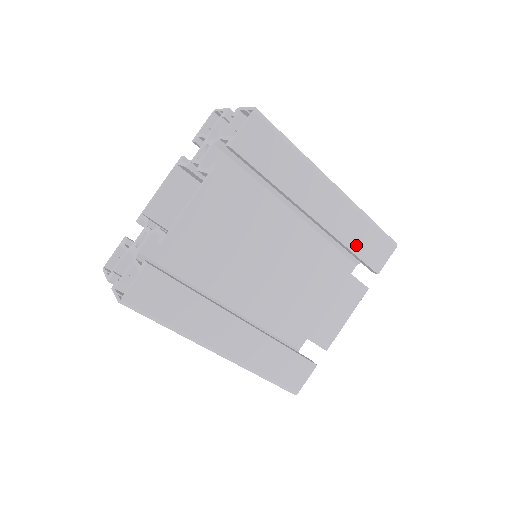
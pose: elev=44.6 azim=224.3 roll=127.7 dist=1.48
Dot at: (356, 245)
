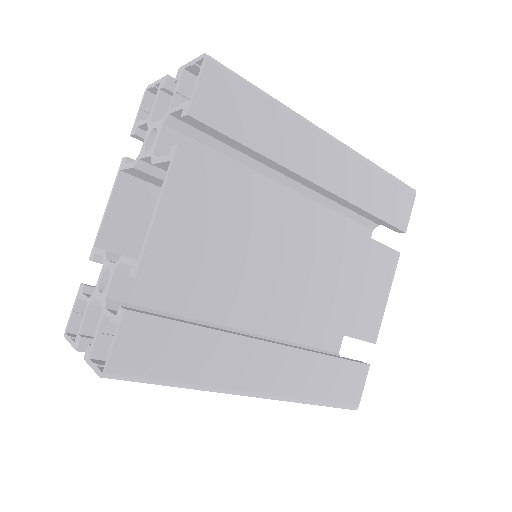
Dot at: (373, 204)
